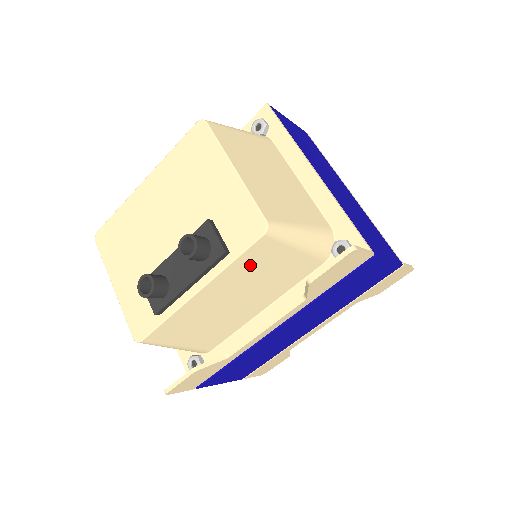
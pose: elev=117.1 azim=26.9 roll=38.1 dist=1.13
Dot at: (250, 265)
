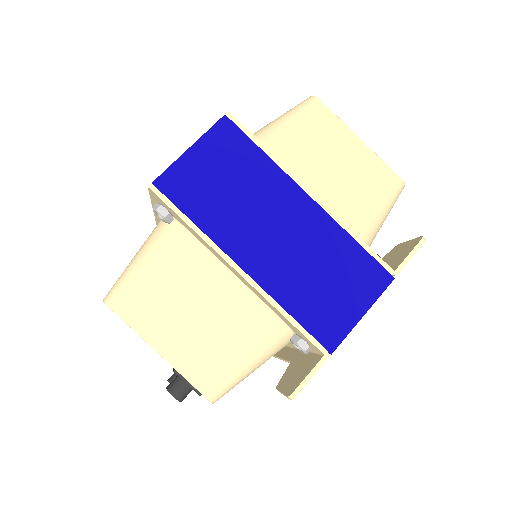
Dot at: occluded
